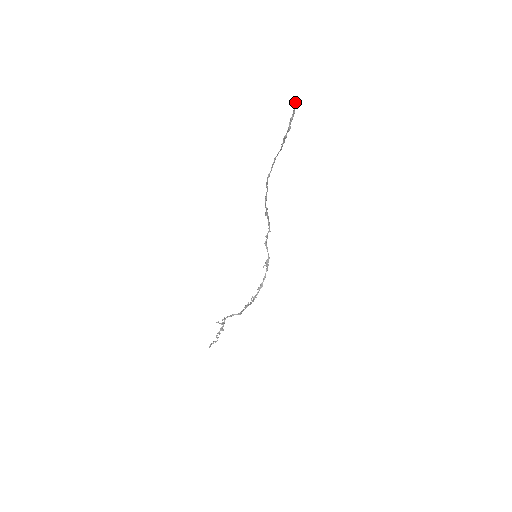
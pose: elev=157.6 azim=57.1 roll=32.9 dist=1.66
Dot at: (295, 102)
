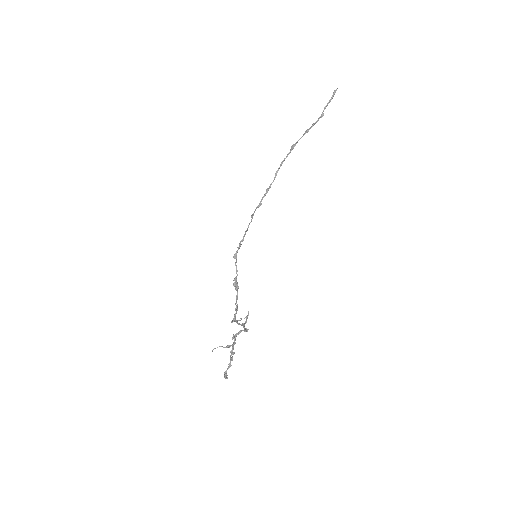
Dot at: (335, 92)
